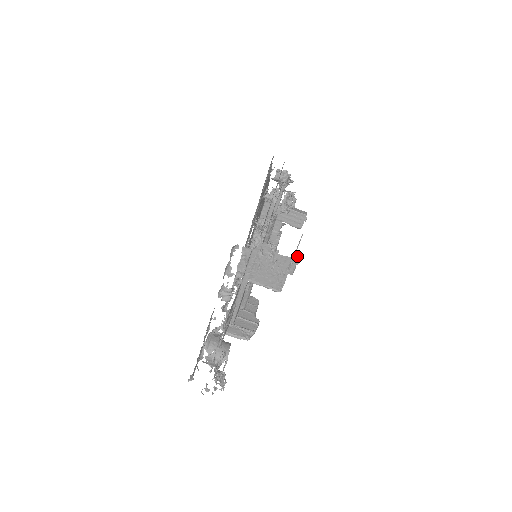
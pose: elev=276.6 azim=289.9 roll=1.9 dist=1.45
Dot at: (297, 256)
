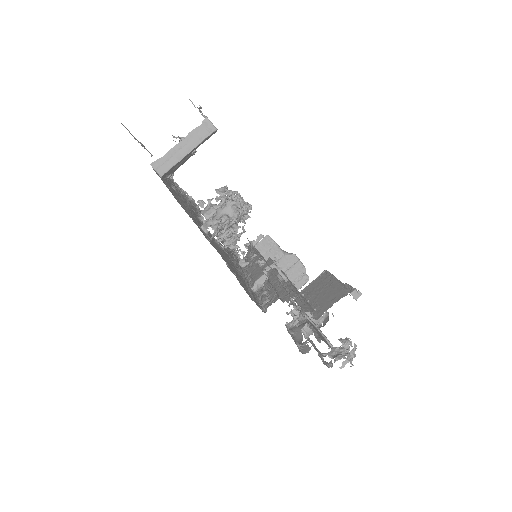
Dot at: (356, 295)
